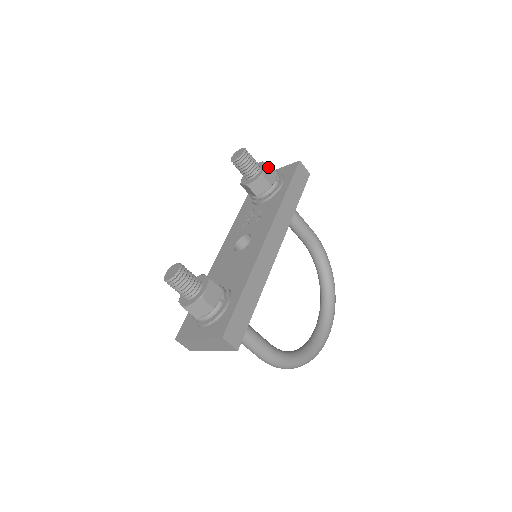
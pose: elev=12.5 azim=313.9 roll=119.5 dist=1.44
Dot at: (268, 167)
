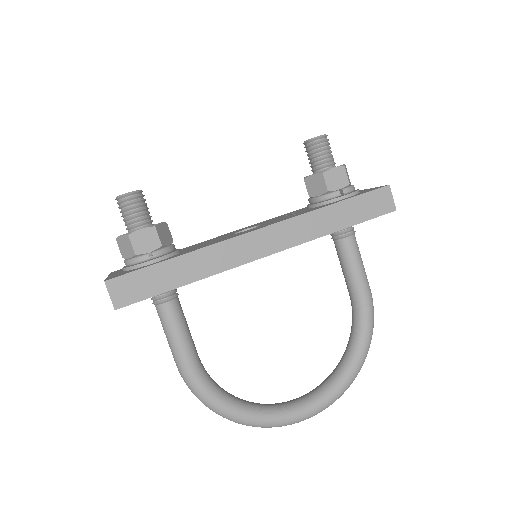
Dot at: (340, 169)
